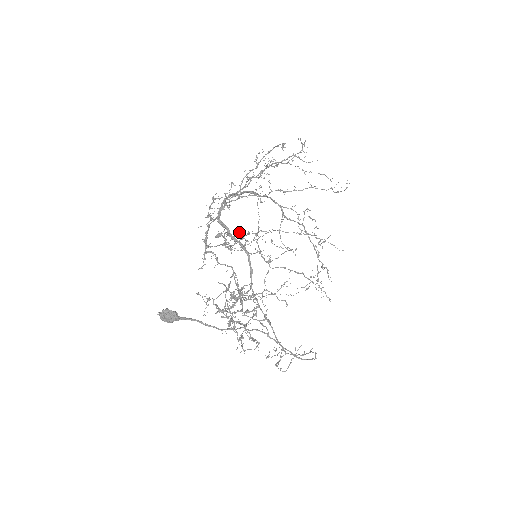
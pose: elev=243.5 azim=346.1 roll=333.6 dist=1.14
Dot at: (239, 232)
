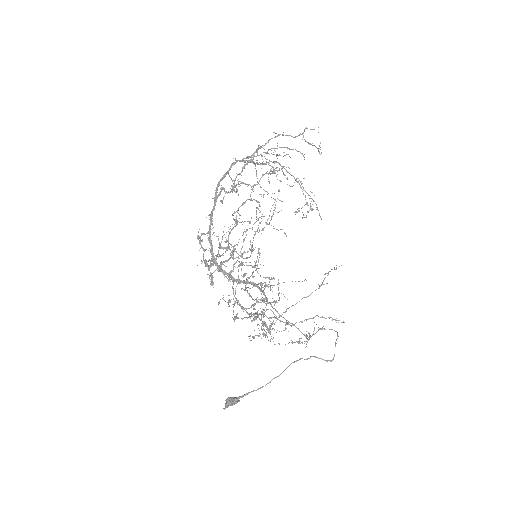
Dot at: (255, 318)
